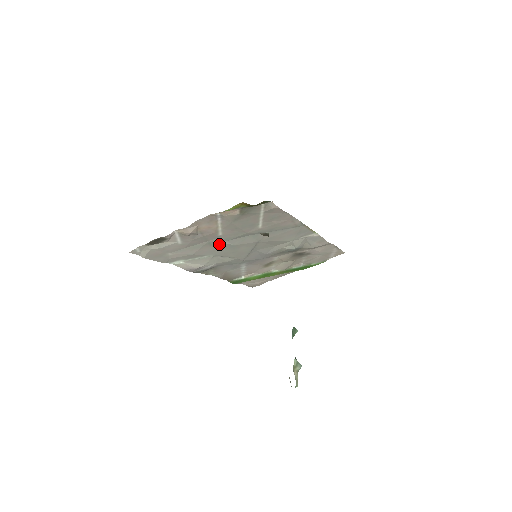
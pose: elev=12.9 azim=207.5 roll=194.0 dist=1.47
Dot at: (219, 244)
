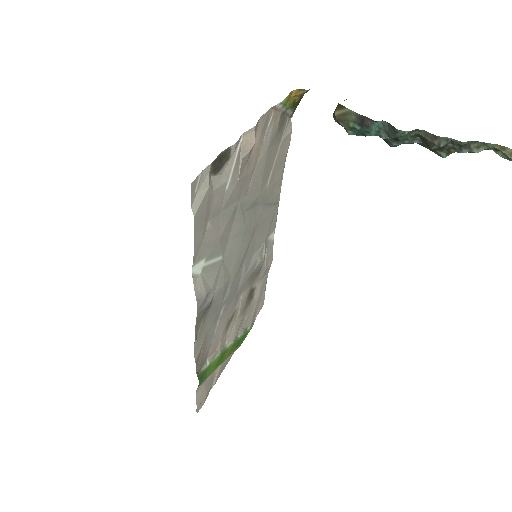
Dot at: (239, 218)
